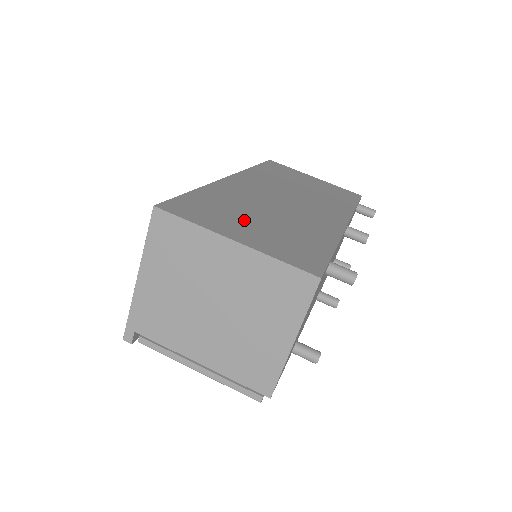
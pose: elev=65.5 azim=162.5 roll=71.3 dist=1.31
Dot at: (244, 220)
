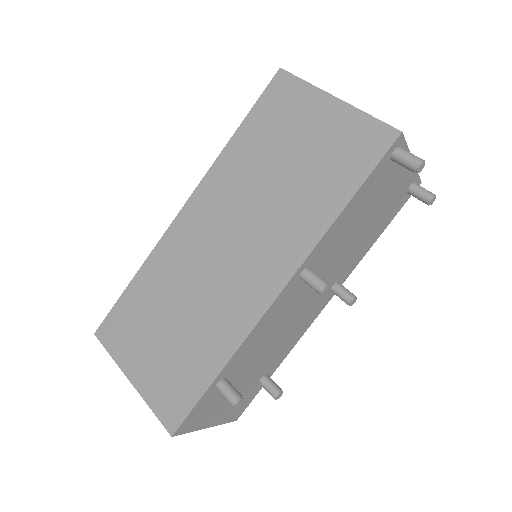
Dot at: (152, 335)
